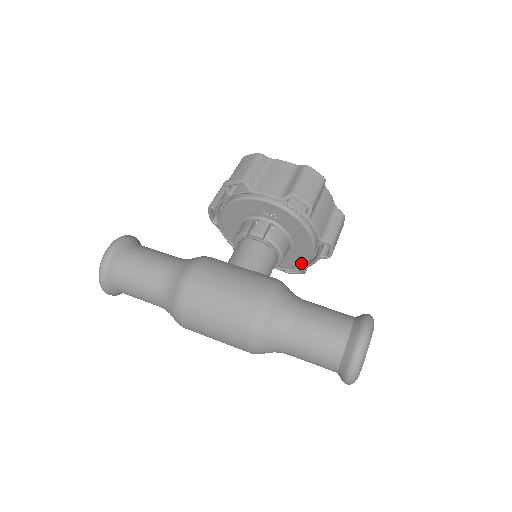
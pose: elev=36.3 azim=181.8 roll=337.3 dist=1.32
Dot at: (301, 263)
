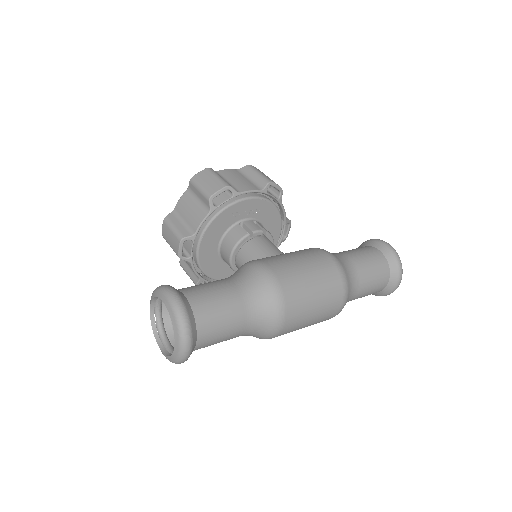
Dot at: occluded
